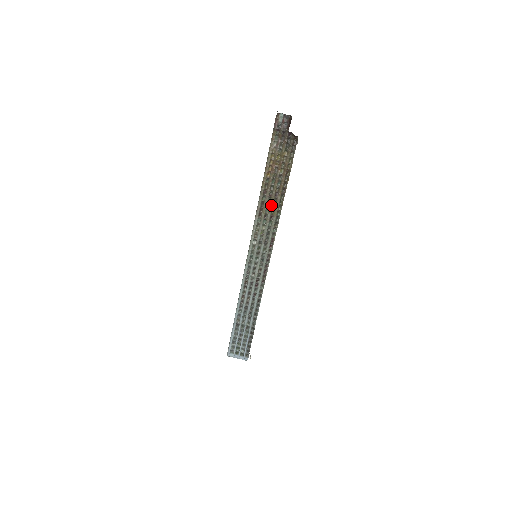
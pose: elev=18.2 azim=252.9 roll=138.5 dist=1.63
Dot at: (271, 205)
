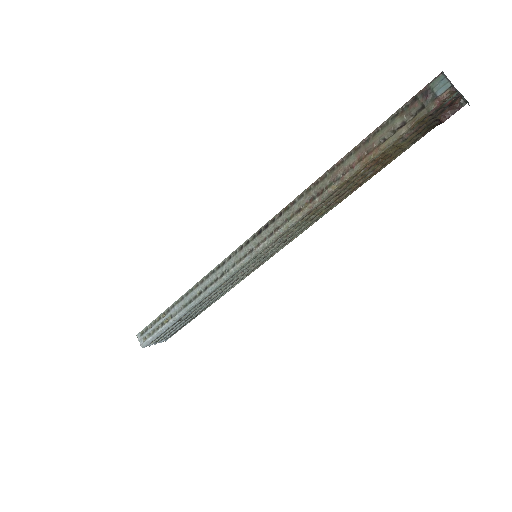
Dot at: (328, 205)
